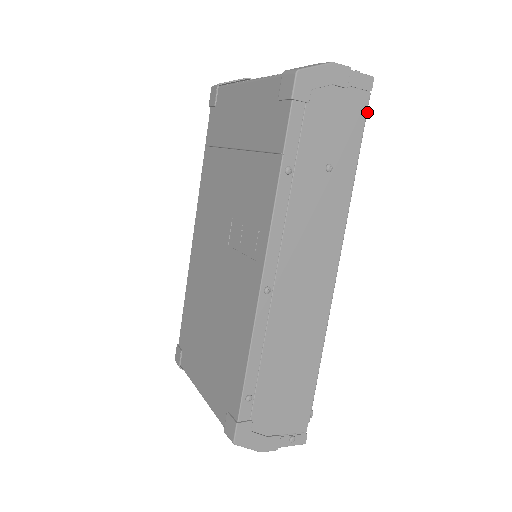
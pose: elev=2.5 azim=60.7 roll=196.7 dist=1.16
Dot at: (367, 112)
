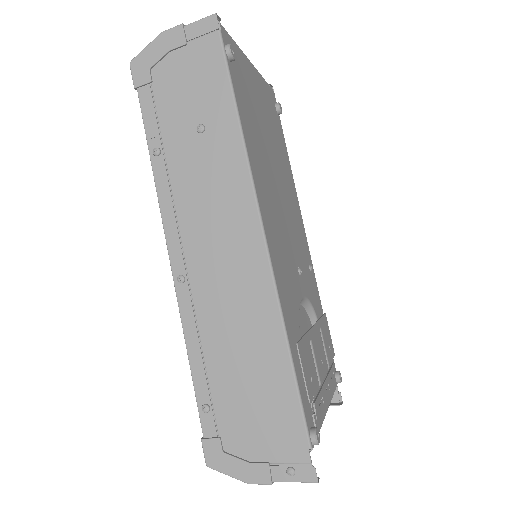
Dot at: (227, 50)
